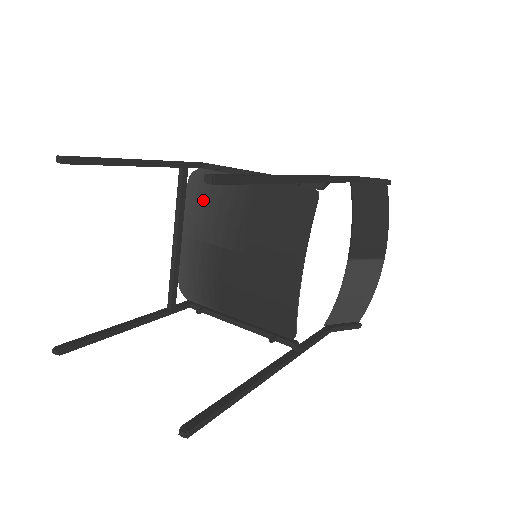
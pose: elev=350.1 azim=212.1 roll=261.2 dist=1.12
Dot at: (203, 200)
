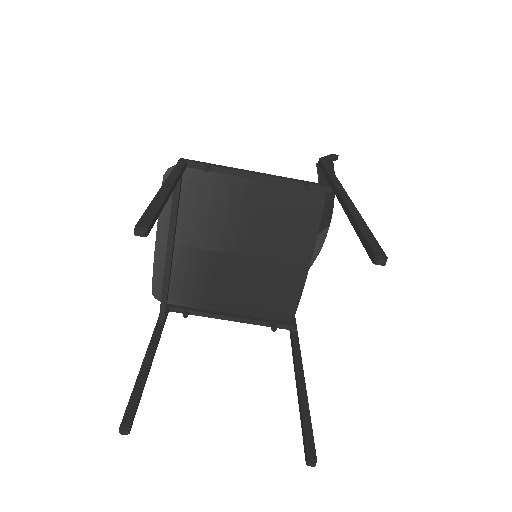
Dot at: (188, 202)
